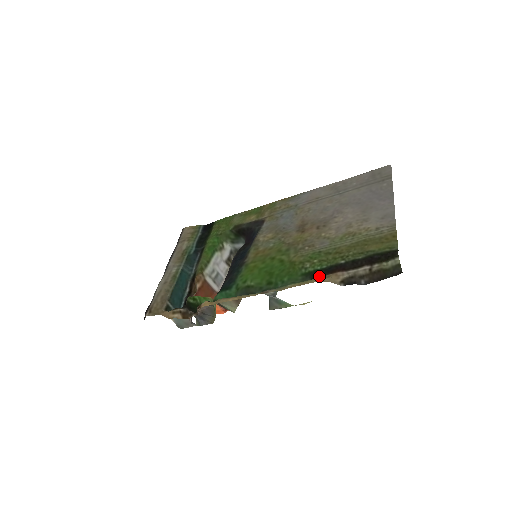
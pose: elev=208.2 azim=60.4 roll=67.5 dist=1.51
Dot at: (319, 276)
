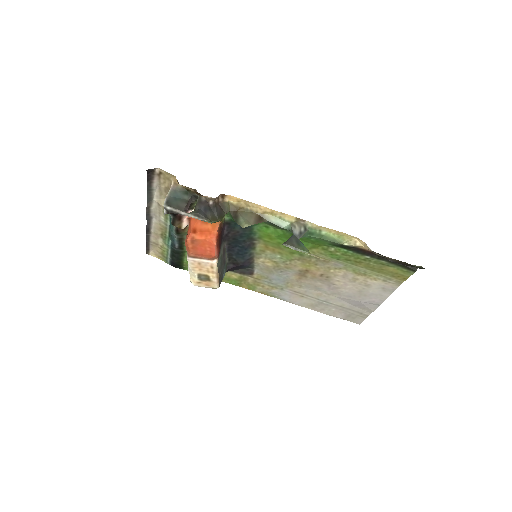
Dot at: (349, 246)
